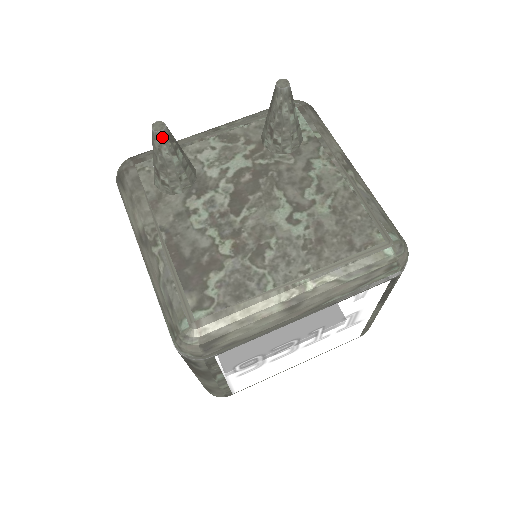
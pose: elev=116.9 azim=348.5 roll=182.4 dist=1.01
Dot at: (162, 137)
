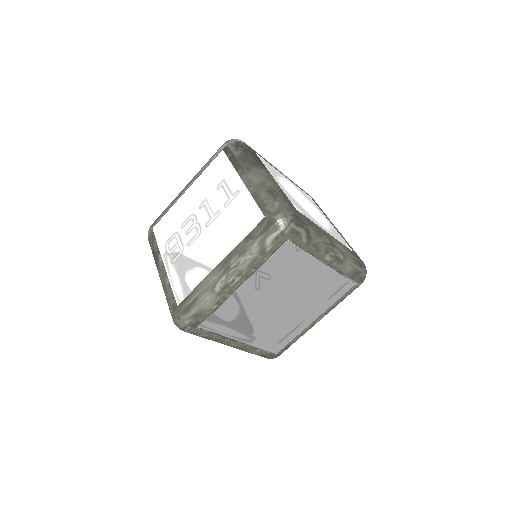
Dot at: occluded
